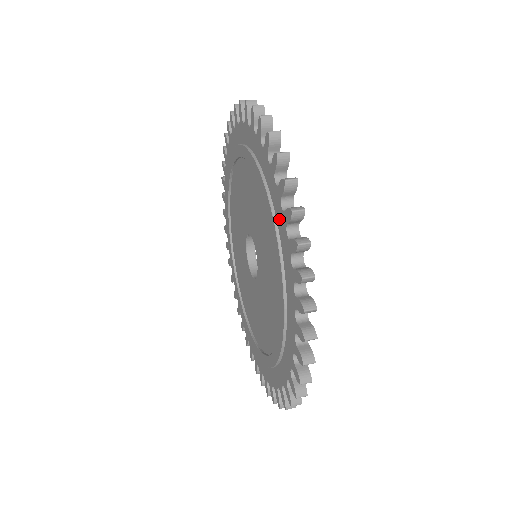
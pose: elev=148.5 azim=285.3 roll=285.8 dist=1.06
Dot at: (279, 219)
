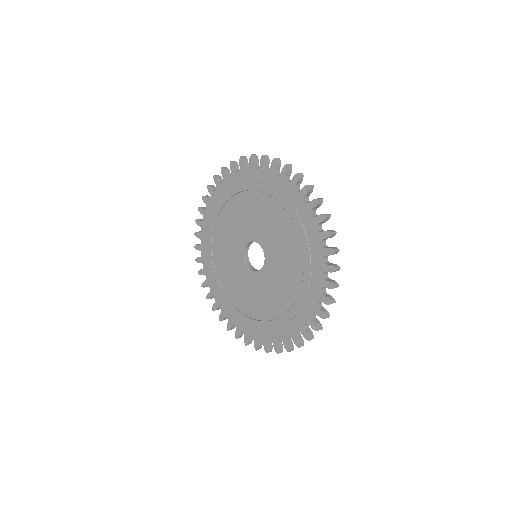
Dot at: (286, 191)
